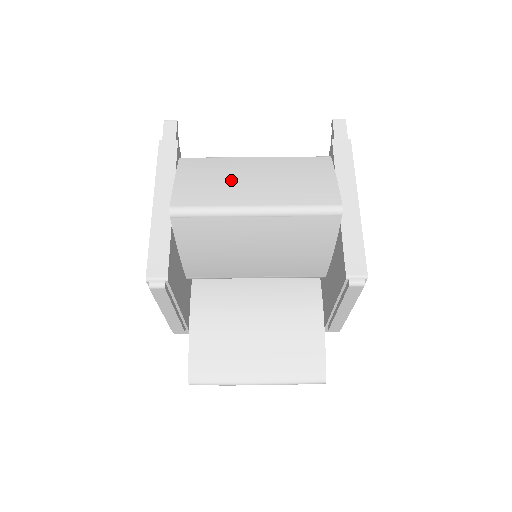
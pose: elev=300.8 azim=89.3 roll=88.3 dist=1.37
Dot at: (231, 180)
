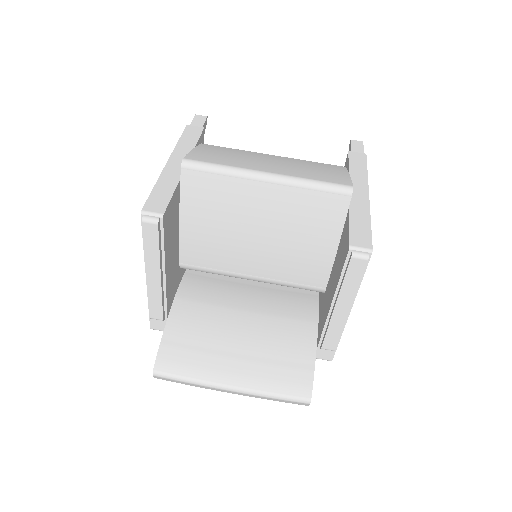
Dot at: (247, 158)
